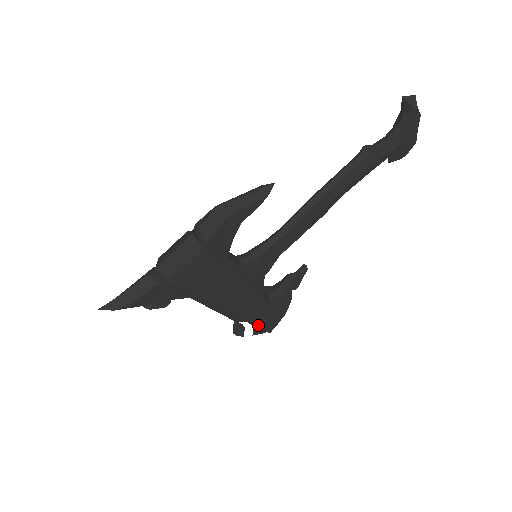
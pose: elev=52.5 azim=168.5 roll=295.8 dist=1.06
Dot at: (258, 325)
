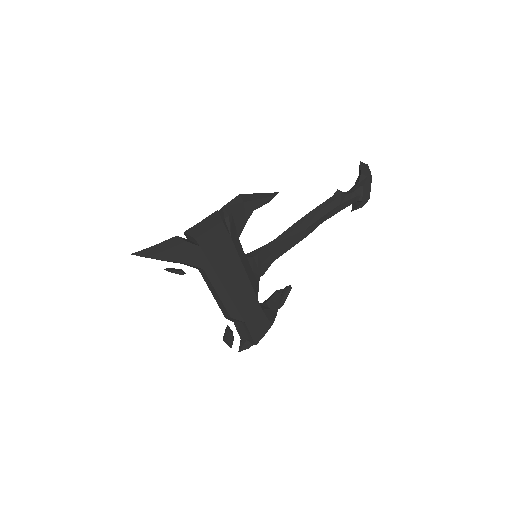
Dot at: (249, 329)
